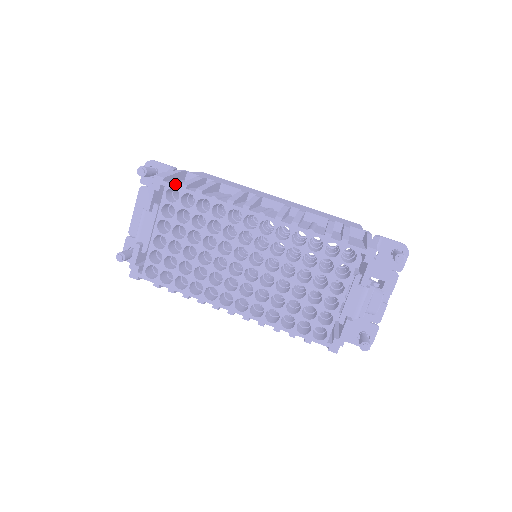
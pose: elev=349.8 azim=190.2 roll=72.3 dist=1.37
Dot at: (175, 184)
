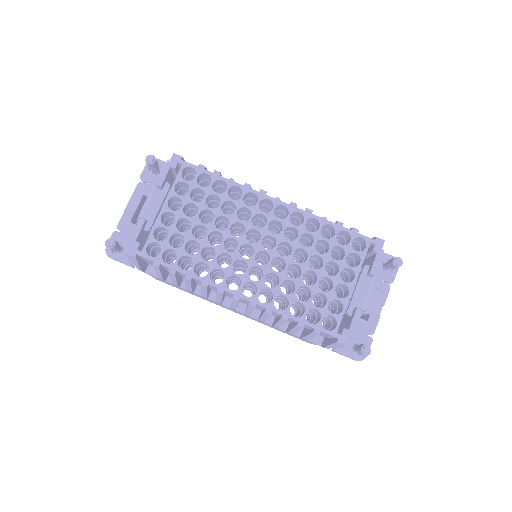
Dot at: (192, 165)
